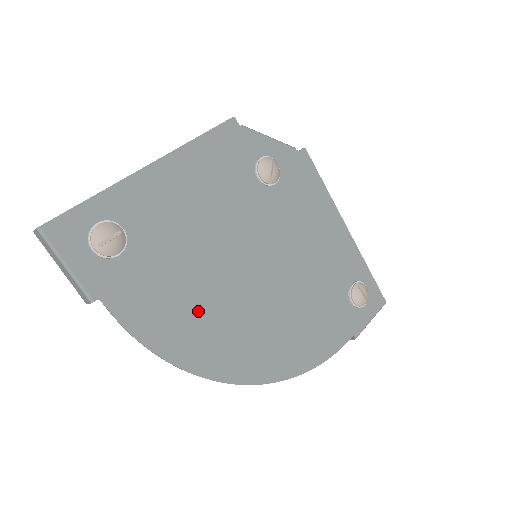
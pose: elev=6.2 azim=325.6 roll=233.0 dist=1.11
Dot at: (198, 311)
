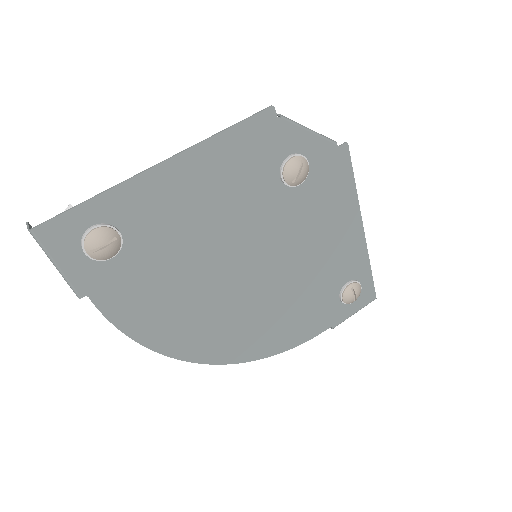
Dot at: (183, 306)
